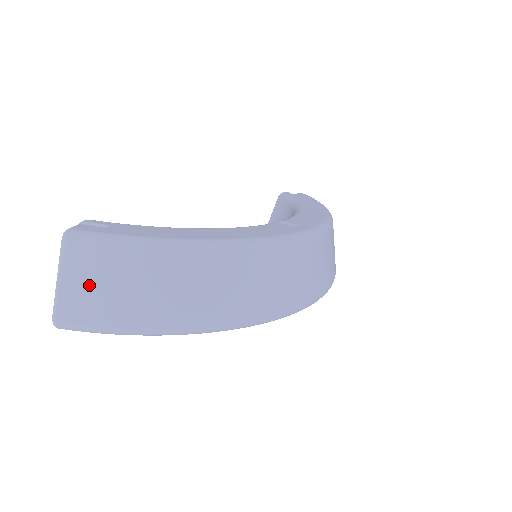
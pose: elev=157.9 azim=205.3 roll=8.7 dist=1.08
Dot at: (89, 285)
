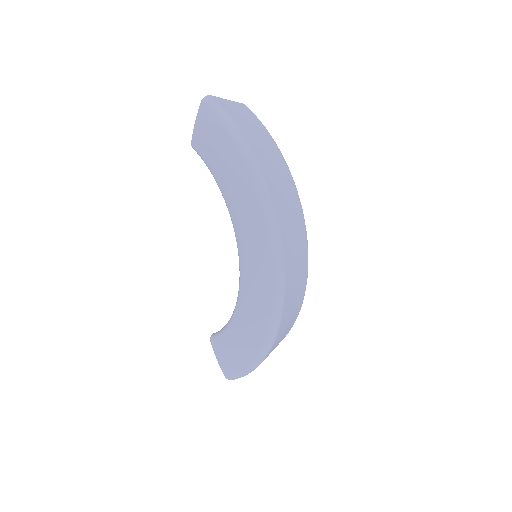
Dot at: (237, 110)
